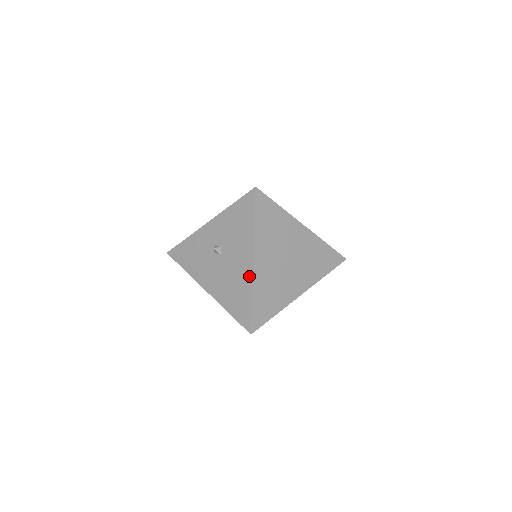
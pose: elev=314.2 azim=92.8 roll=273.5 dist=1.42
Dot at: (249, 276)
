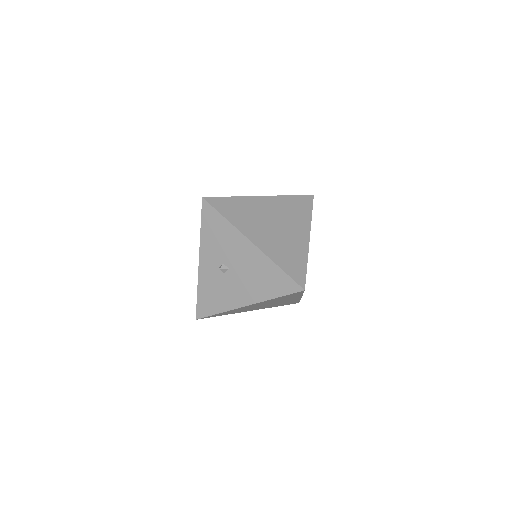
Dot at: (260, 255)
